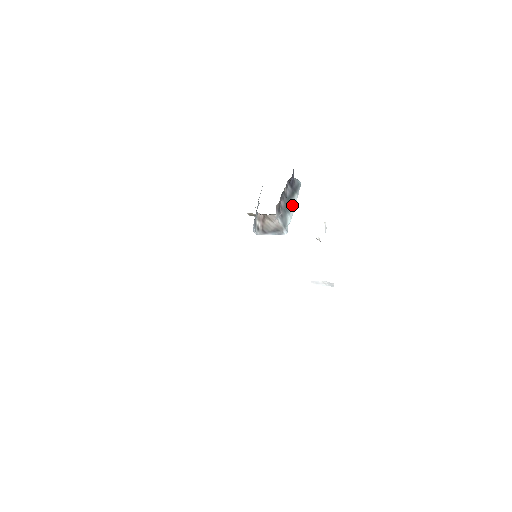
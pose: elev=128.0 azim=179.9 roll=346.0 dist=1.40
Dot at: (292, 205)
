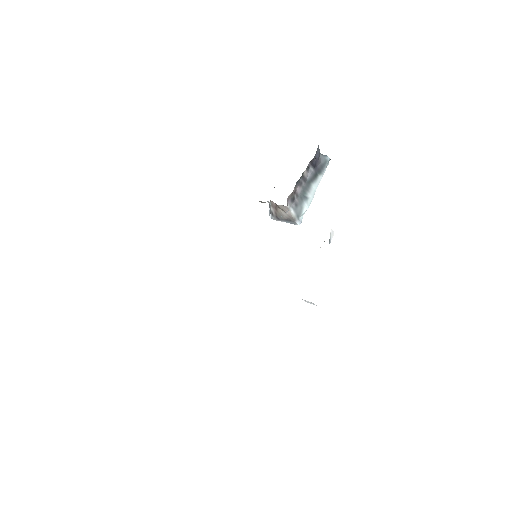
Dot at: (313, 189)
